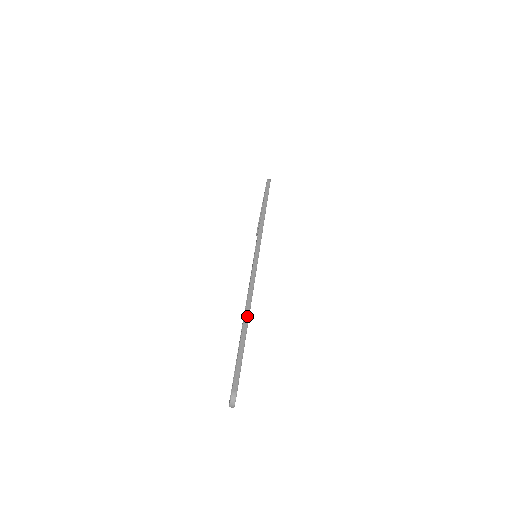
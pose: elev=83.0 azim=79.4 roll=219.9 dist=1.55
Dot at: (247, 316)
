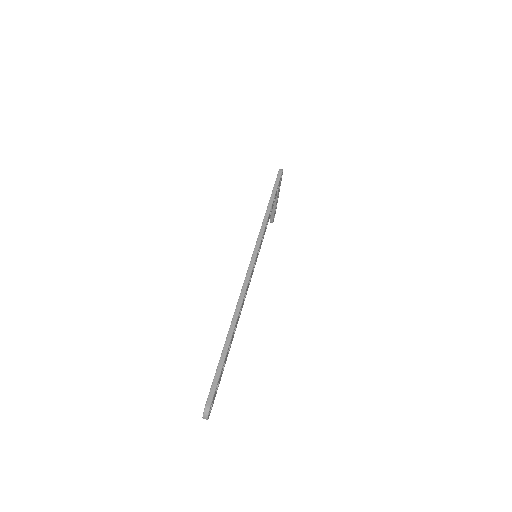
Dot at: (233, 326)
